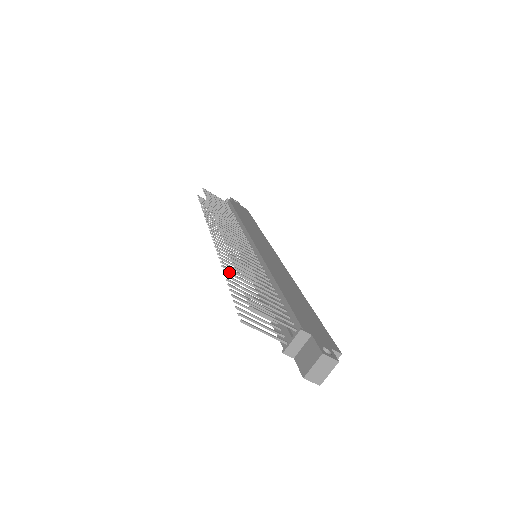
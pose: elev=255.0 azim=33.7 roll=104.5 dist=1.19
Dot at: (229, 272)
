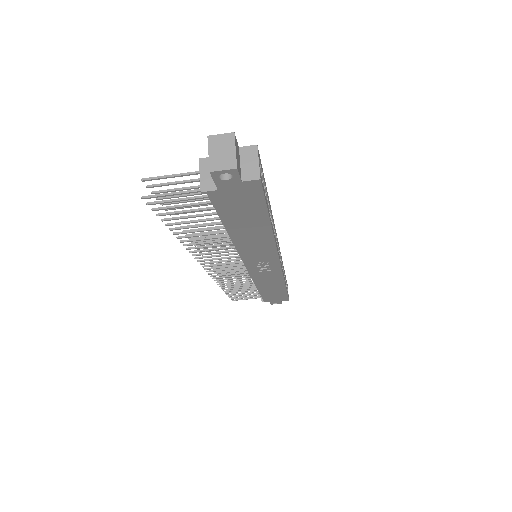
Dot at: (187, 240)
